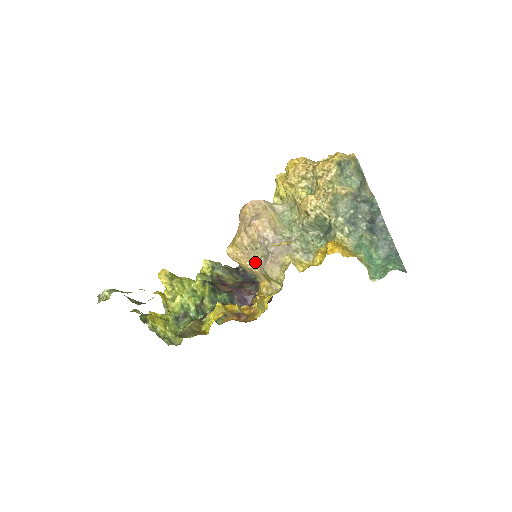
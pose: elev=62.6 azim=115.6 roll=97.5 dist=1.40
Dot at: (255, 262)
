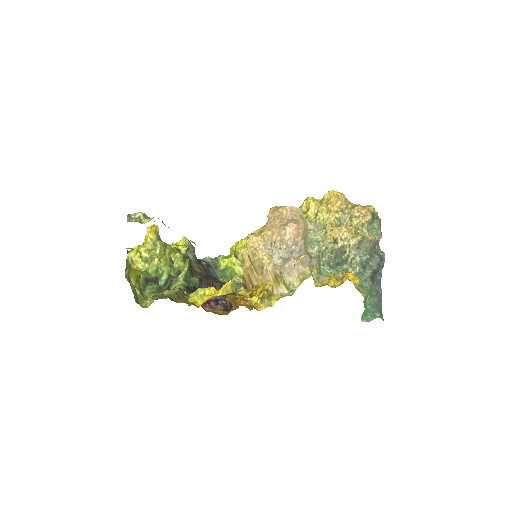
Dot at: (272, 260)
